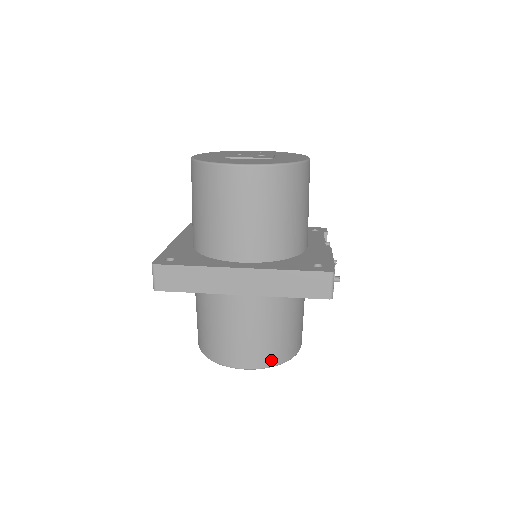
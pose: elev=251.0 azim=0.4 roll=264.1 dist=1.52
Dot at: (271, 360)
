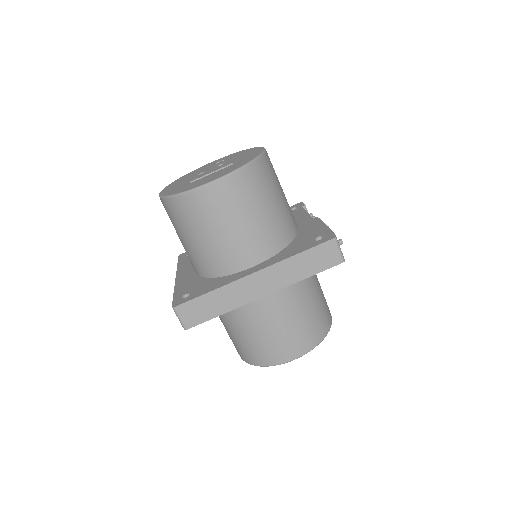
Dot at: (314, 340)
